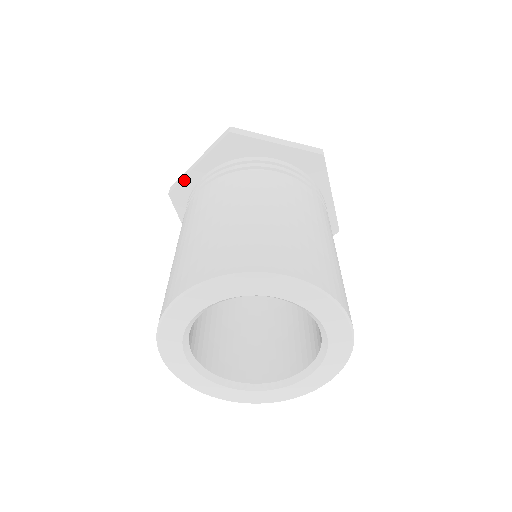
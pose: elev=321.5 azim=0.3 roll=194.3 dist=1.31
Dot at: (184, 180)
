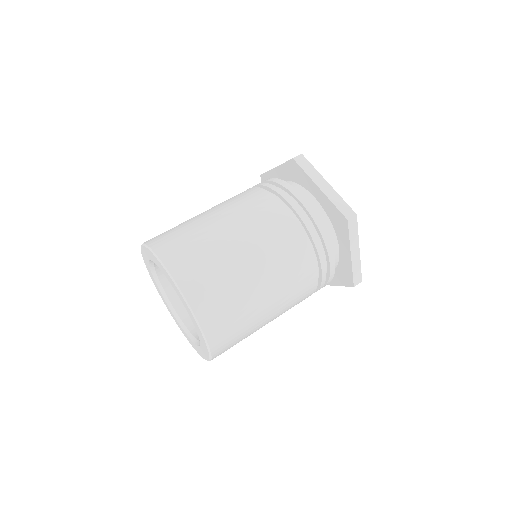
Dot at: (268, 172)
